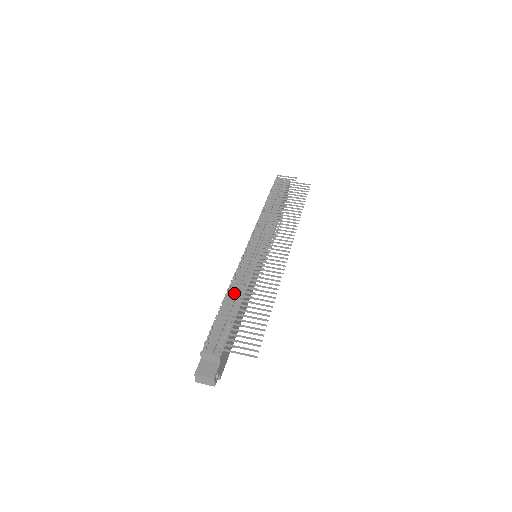
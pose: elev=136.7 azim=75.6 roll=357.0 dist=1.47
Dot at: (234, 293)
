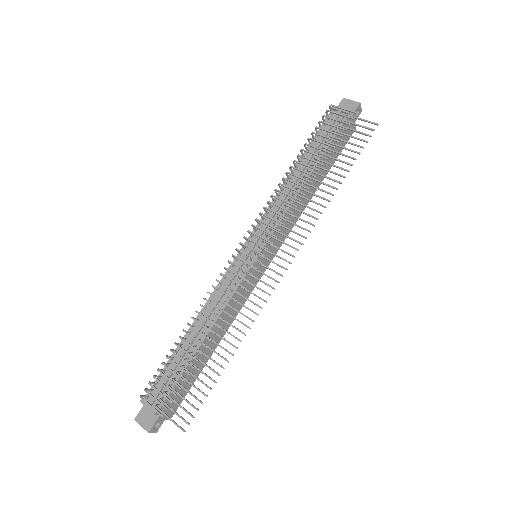
Dot at: (189, 334)
